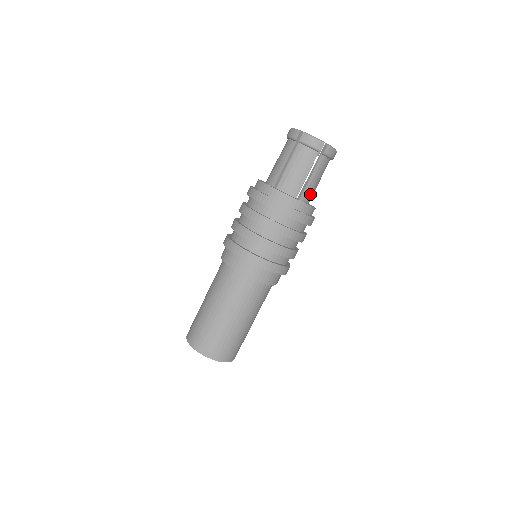
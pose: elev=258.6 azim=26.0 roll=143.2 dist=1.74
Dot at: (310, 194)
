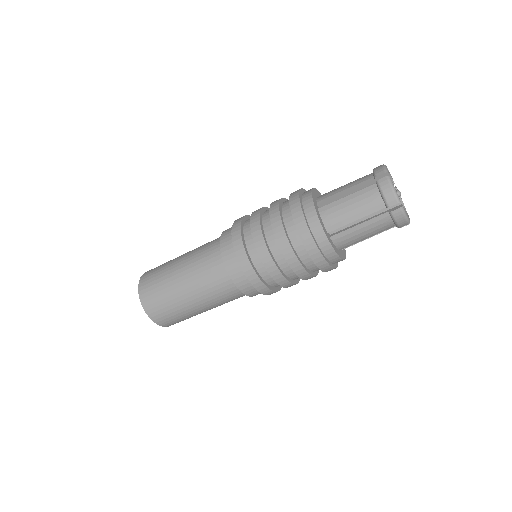
Dot at: (347, 241)
